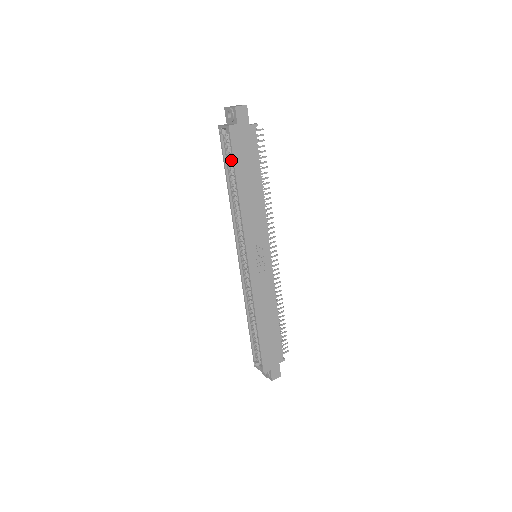
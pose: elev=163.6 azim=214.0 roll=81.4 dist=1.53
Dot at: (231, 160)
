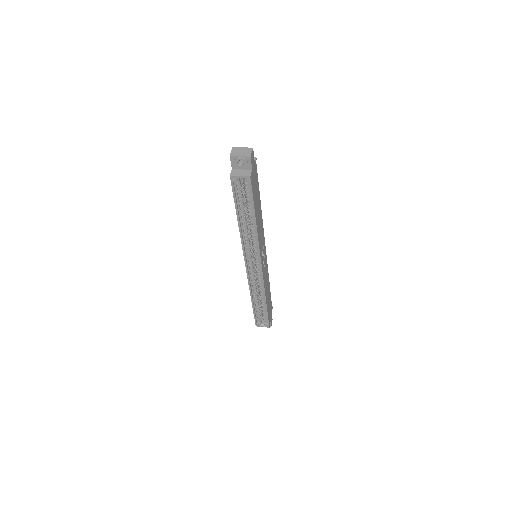
Dot at: (242, 199)
